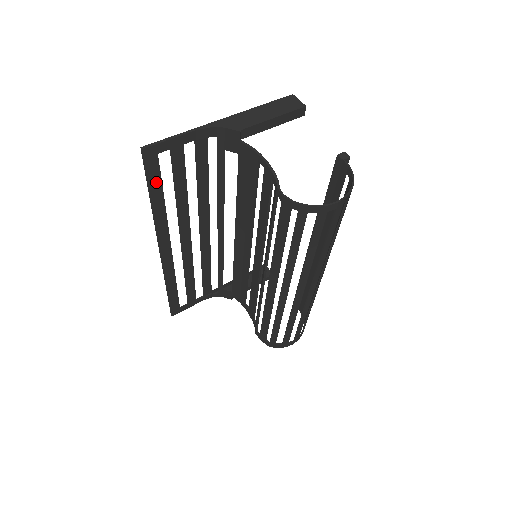
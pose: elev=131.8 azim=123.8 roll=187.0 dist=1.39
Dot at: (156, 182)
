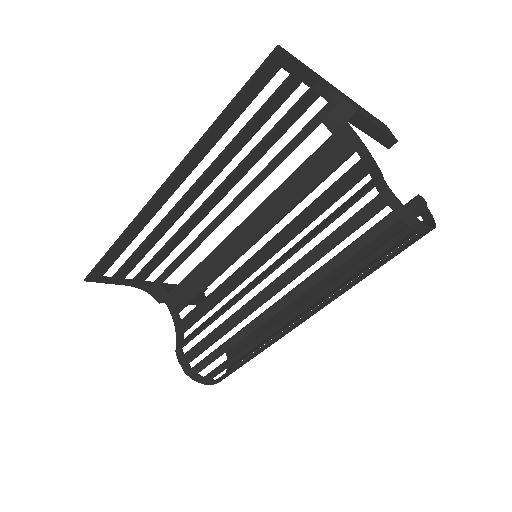
Dot at: (248, 97)
